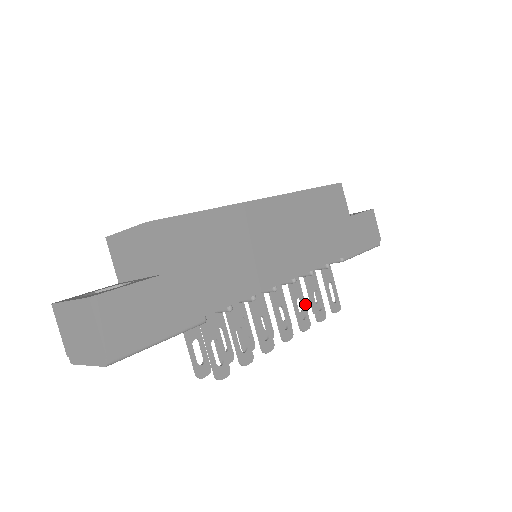
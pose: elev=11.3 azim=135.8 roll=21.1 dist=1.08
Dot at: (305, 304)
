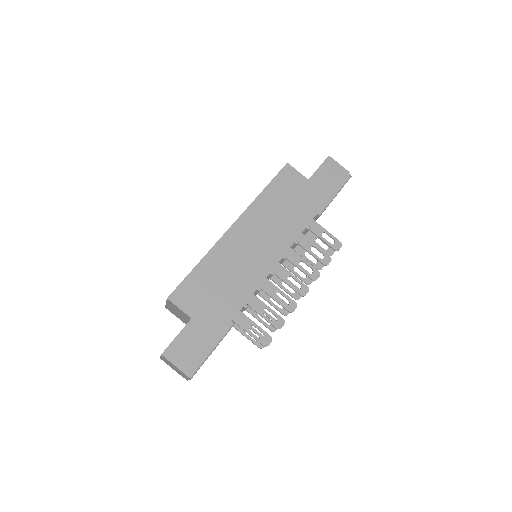
Dot at: (308, 262)
